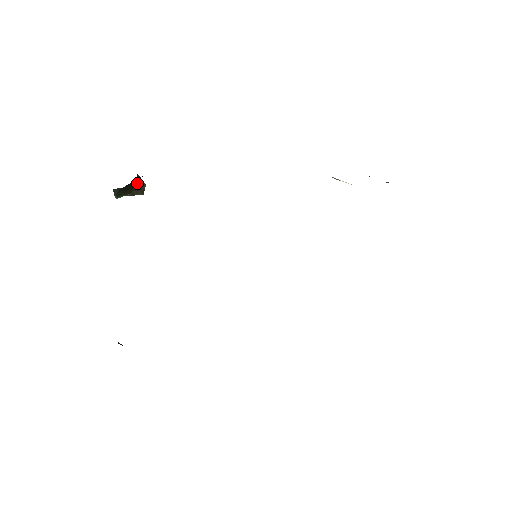
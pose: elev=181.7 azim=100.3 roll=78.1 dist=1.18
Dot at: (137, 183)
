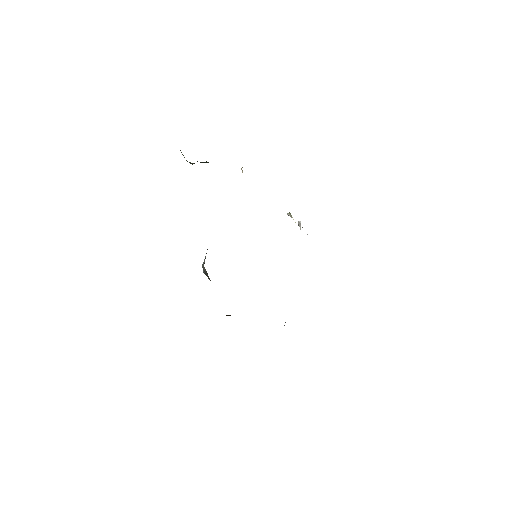
Dot at: occluded
